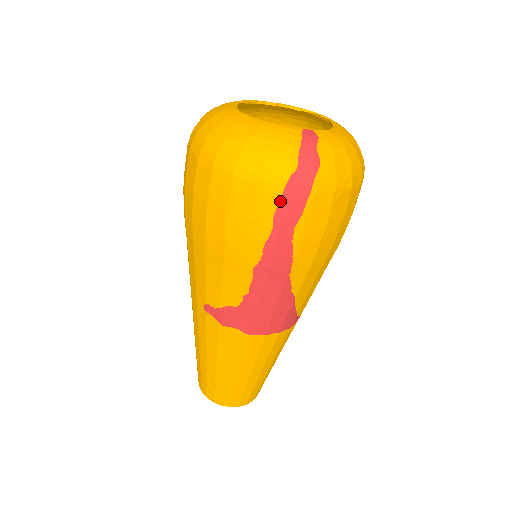
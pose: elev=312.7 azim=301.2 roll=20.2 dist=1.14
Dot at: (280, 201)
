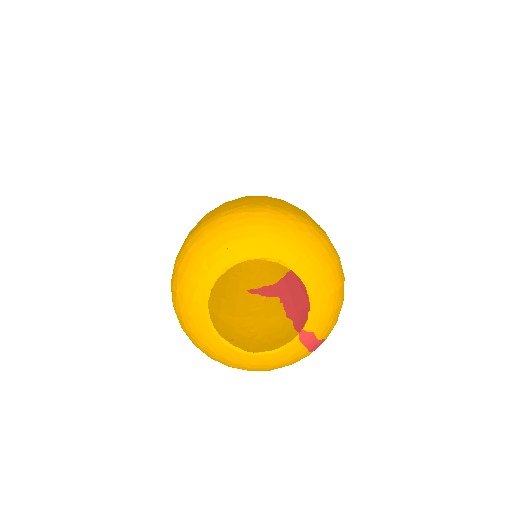
Dot at: occluded
